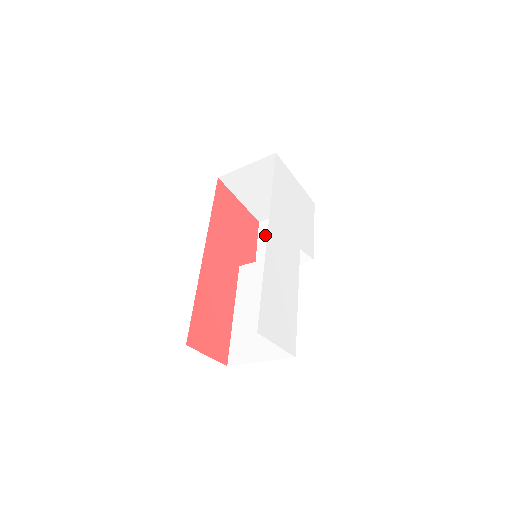
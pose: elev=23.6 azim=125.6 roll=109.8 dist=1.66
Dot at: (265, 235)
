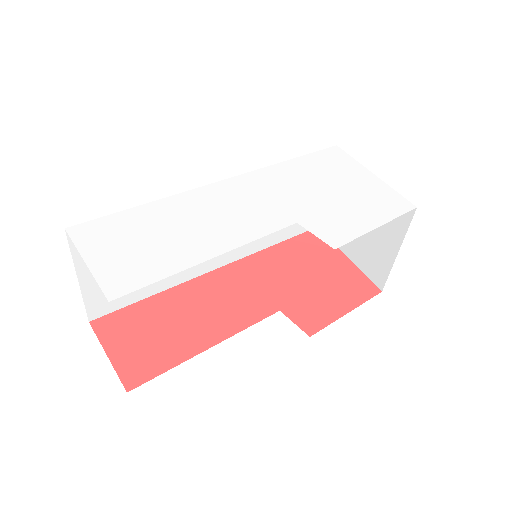
Dot at: occluded
